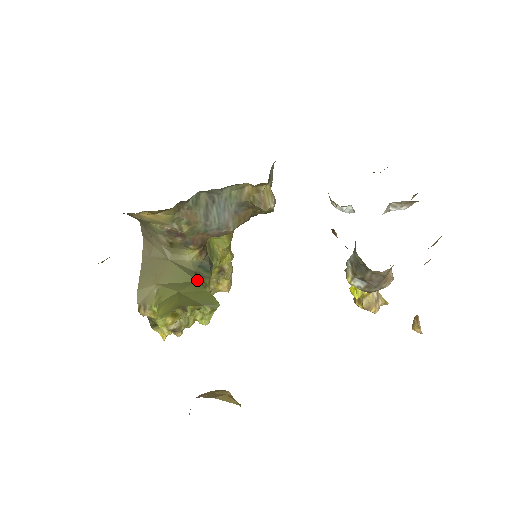
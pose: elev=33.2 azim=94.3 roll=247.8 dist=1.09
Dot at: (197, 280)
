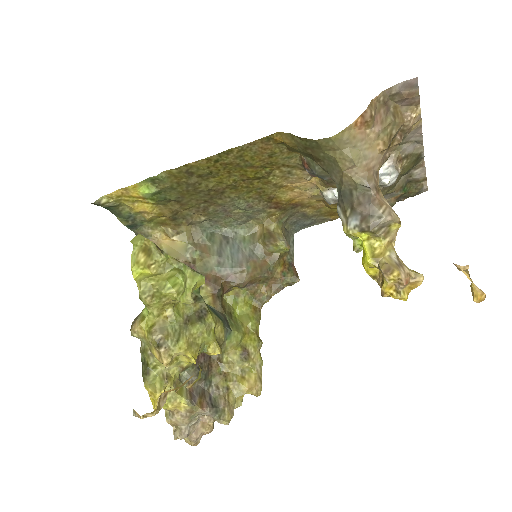
Dot at: occluded
